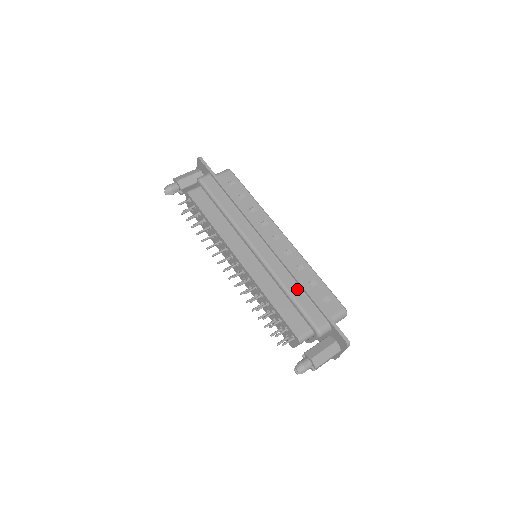
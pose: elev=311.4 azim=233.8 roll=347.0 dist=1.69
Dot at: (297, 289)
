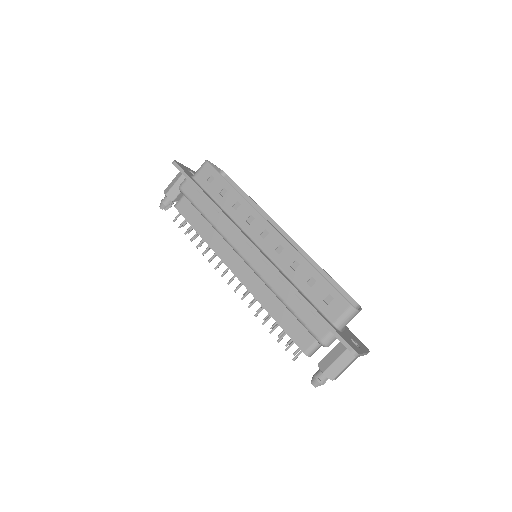
Dot at: (292, 296)
